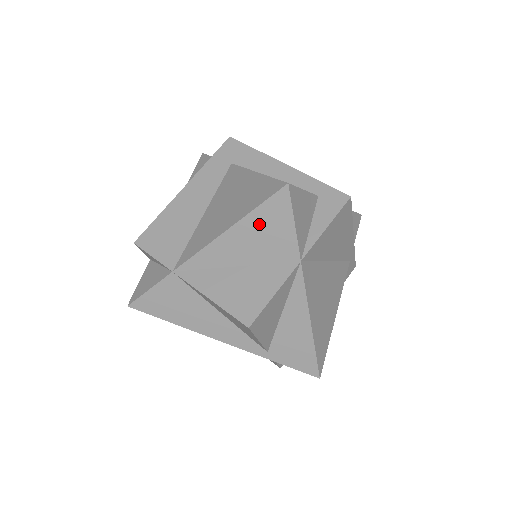
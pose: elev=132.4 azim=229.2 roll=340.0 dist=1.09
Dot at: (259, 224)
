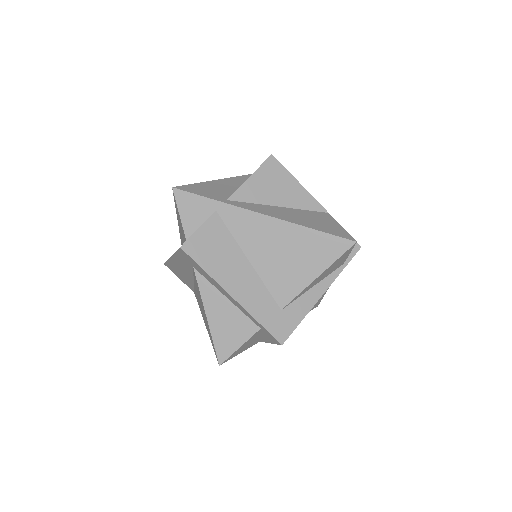
Dot at: occluded
